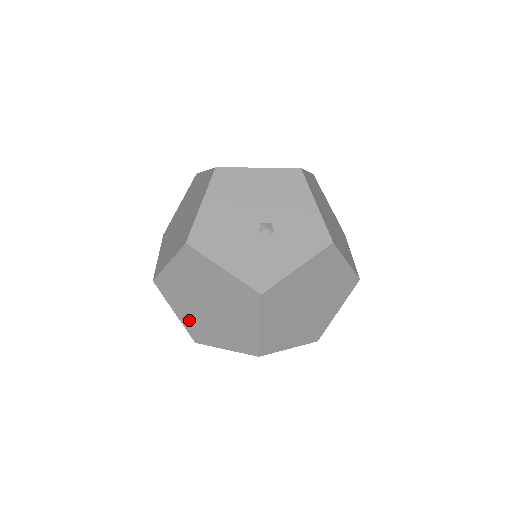
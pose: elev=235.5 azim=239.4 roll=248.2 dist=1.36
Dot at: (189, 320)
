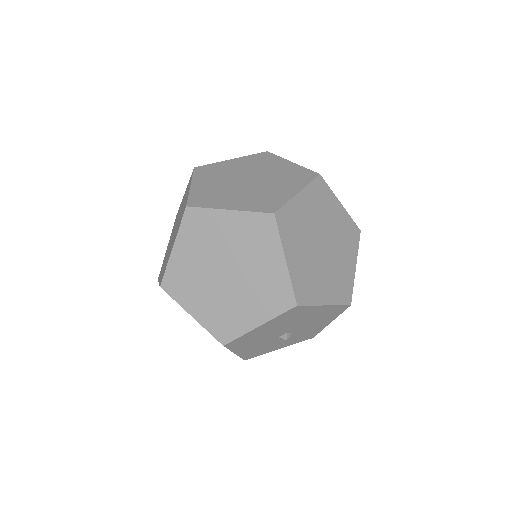
Dot at: (163, 270)
